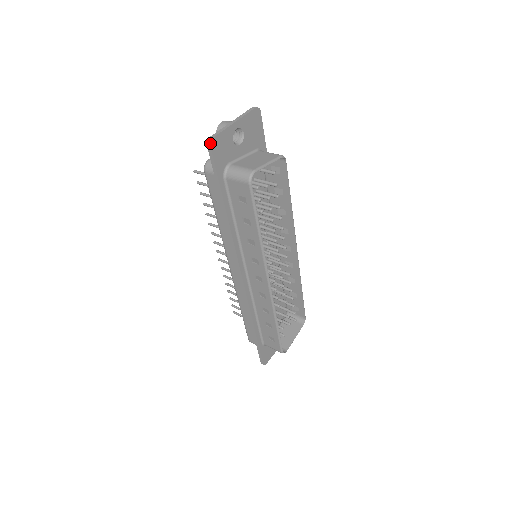
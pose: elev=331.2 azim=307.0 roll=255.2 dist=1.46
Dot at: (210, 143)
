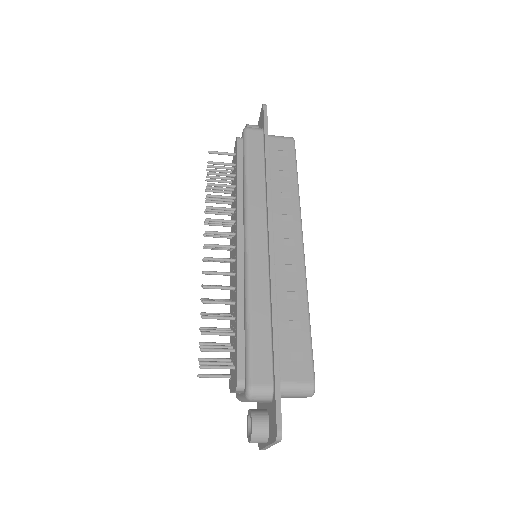
Dot at: occluded
